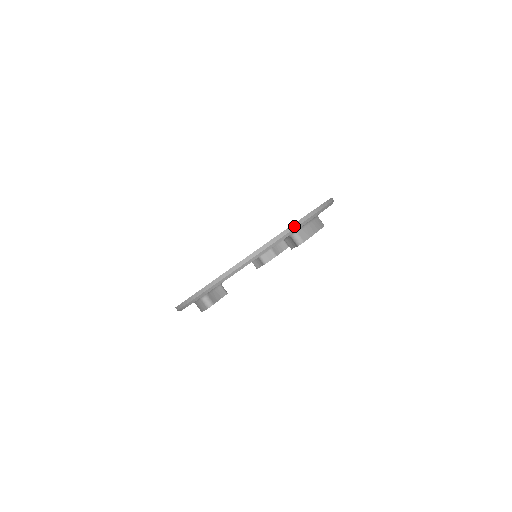
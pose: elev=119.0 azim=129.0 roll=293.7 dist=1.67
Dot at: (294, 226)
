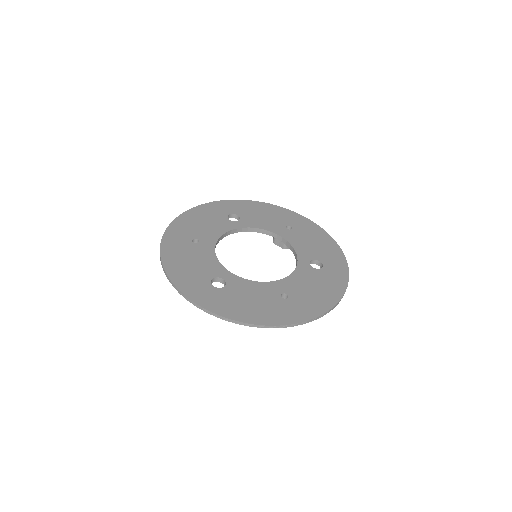
Dot at: (260, 326)
